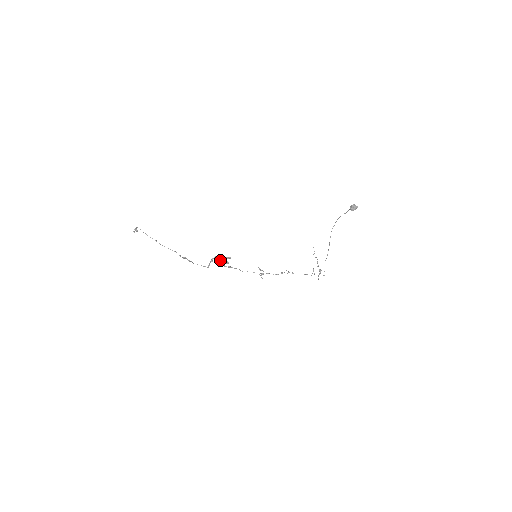
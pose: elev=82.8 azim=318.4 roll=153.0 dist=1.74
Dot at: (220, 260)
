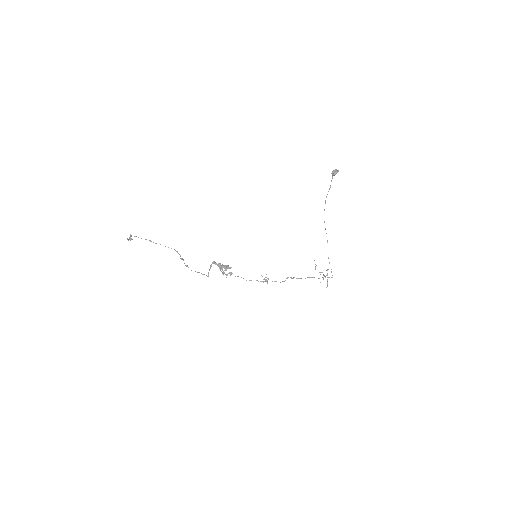
Dot at: (219, 264)
